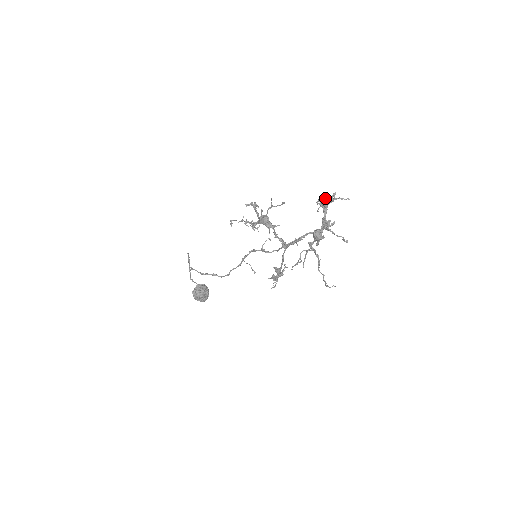
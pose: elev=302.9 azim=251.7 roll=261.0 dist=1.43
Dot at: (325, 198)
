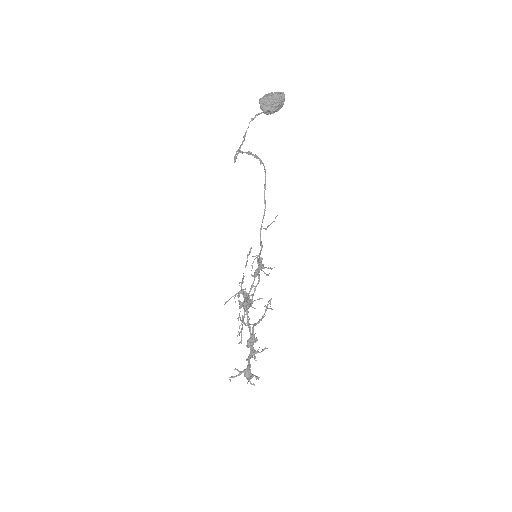
Dot at: occluded
